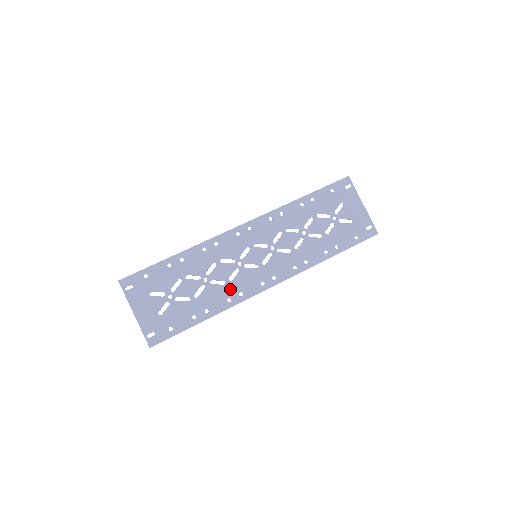
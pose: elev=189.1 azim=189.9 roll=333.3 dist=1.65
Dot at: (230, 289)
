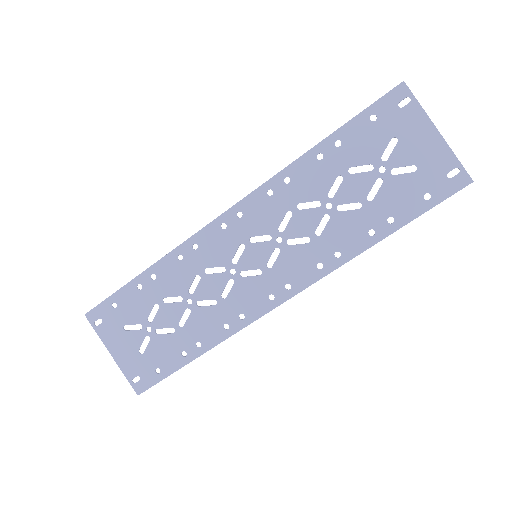
Dot at: (225, 311)
